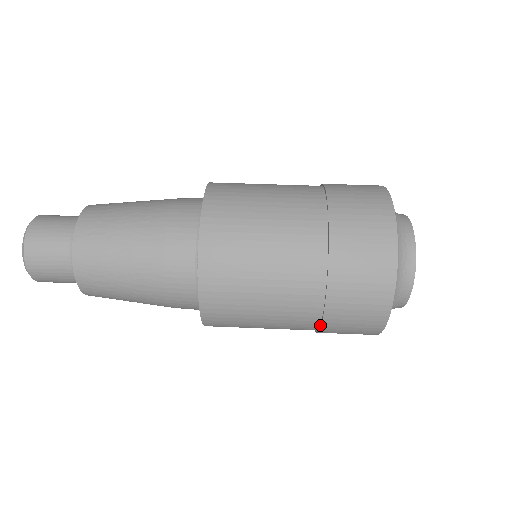
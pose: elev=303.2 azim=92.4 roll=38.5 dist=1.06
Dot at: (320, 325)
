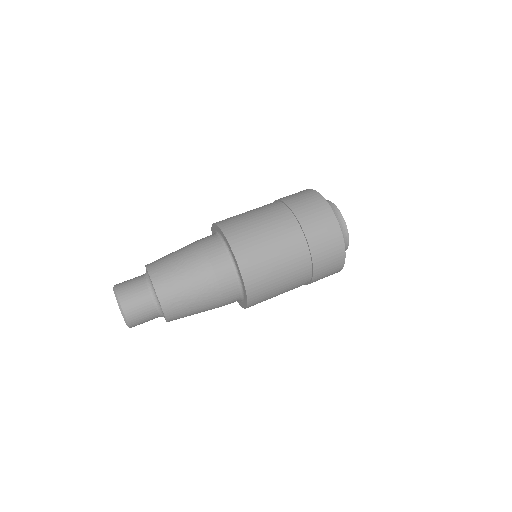
Dot at: (310, 253)
